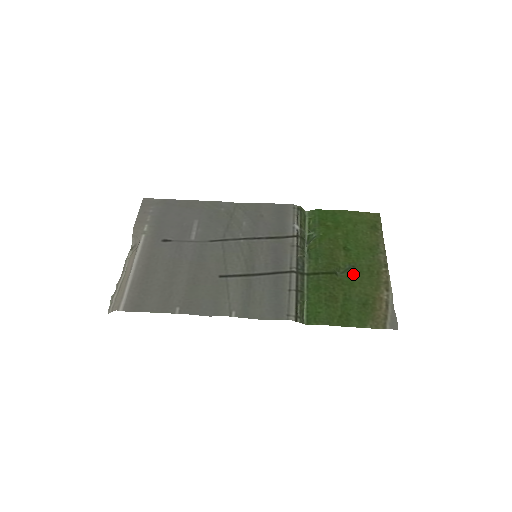
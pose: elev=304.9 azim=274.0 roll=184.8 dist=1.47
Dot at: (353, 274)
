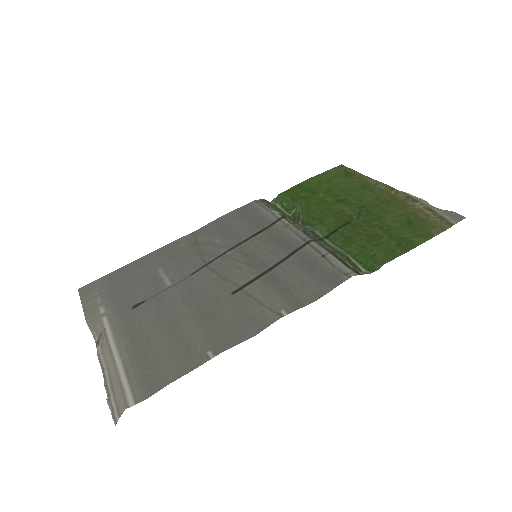
Dot at: (370, 211)
